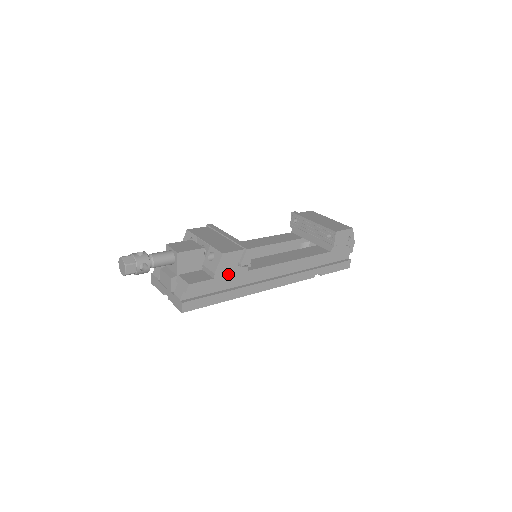
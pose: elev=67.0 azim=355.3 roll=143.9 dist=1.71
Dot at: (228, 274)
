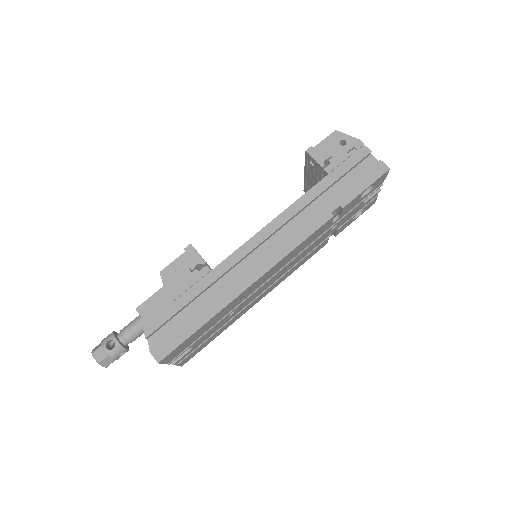
Dot at: (186, 288)
